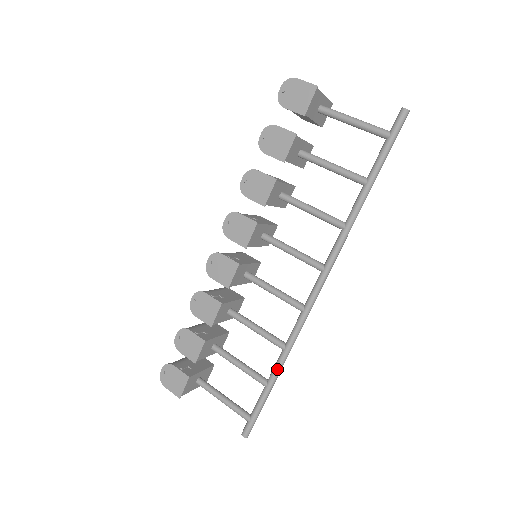
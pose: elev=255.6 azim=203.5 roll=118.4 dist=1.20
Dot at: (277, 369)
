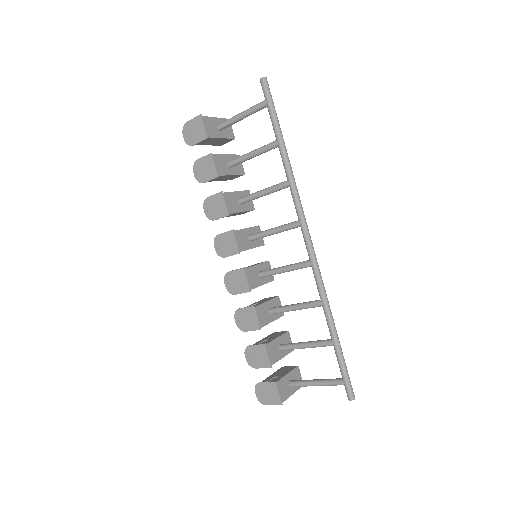
Dot at: (330, 324)
